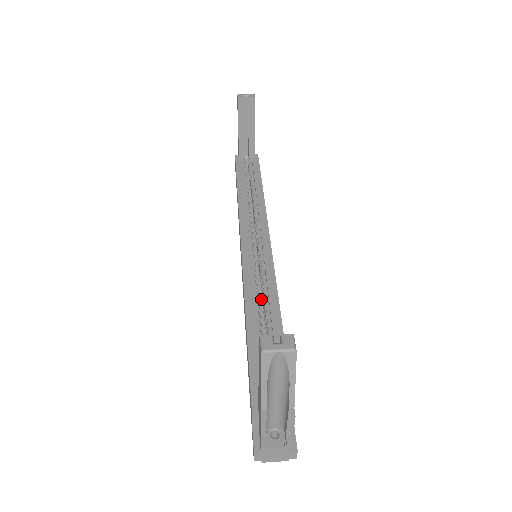
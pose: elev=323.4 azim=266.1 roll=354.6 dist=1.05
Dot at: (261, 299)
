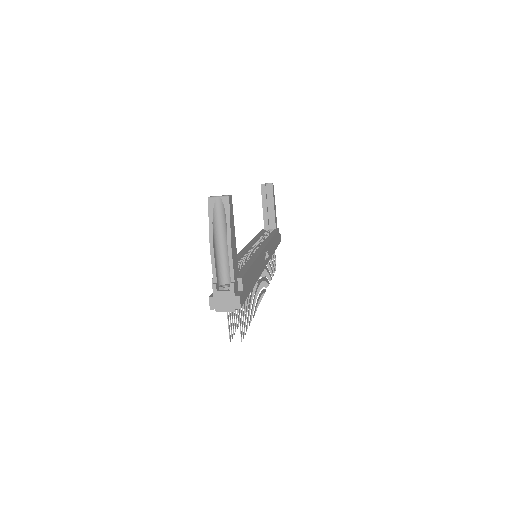
Dot at: occluded
